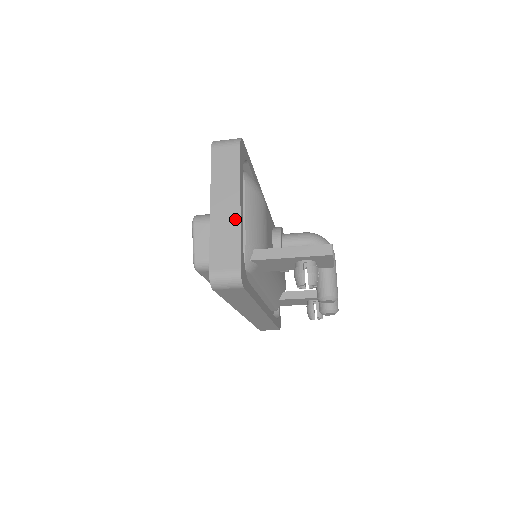
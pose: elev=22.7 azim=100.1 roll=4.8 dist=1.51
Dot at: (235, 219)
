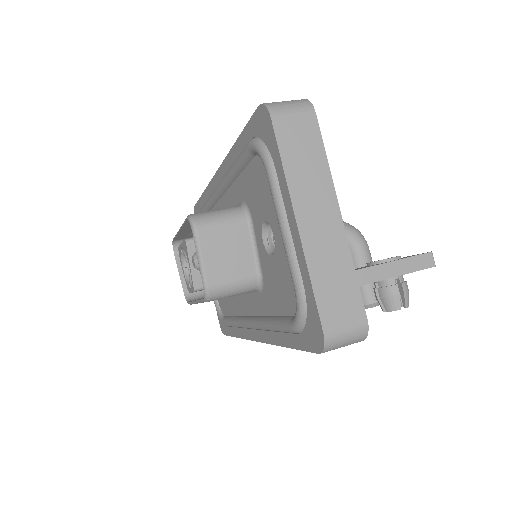
Dot at: (340, 240)
